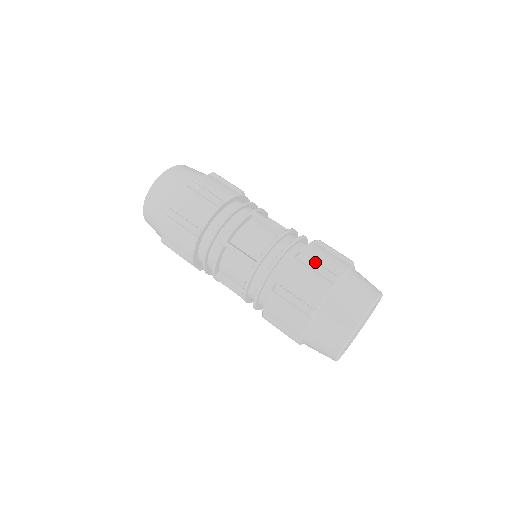
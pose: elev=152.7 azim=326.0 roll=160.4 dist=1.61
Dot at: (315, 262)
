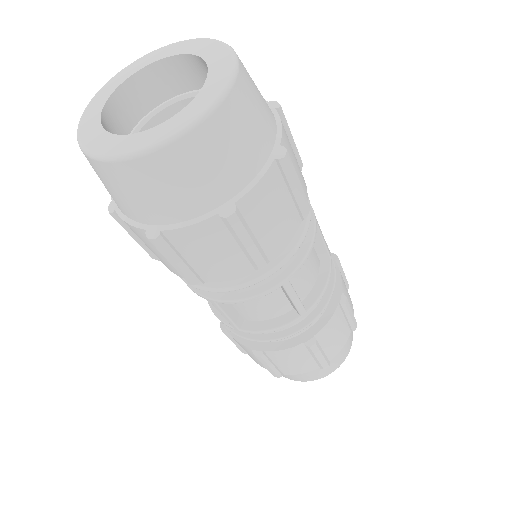
Dot at: (351, 309)
